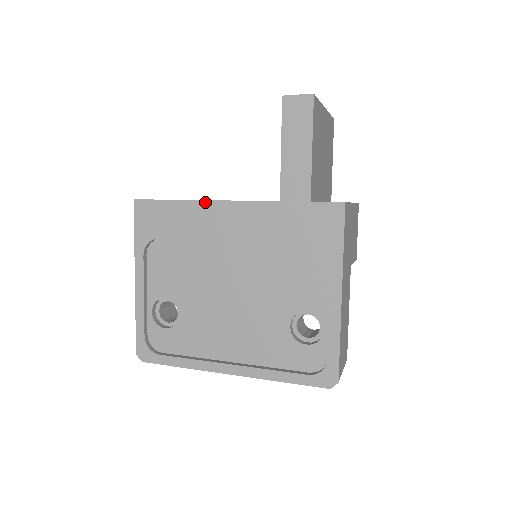
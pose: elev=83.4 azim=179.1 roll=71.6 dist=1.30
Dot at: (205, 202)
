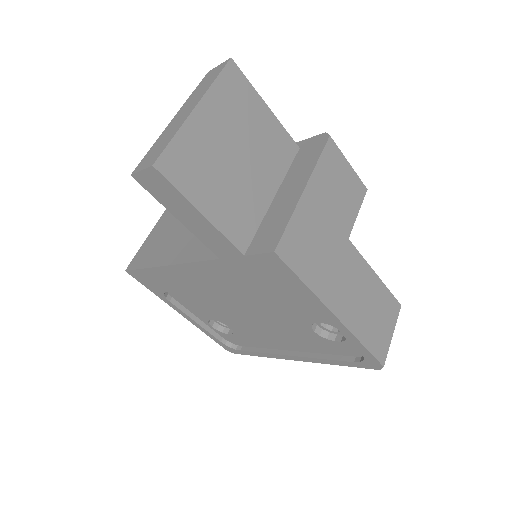
Dot at: (169, 267)
